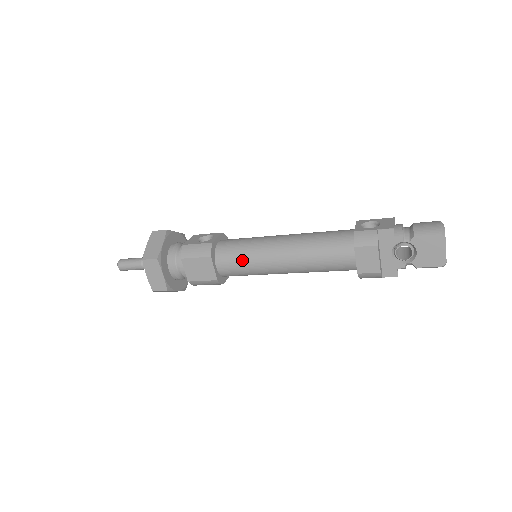
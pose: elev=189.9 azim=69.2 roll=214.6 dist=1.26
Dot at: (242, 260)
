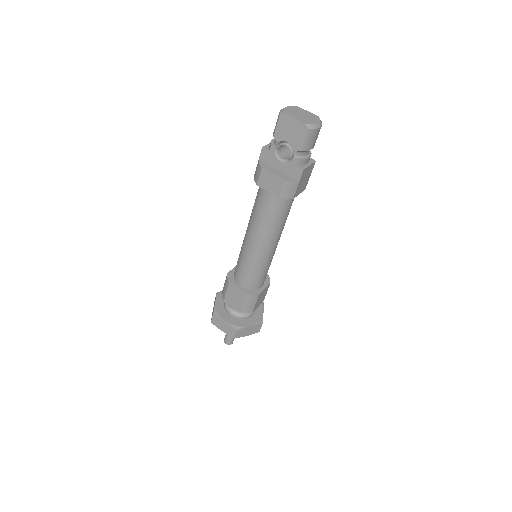
Dot at: (242, 266)
